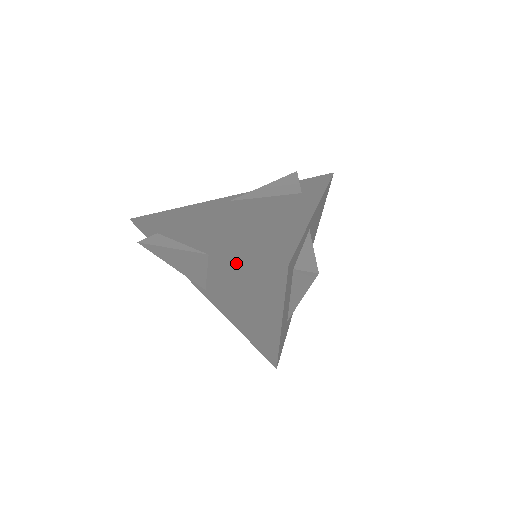
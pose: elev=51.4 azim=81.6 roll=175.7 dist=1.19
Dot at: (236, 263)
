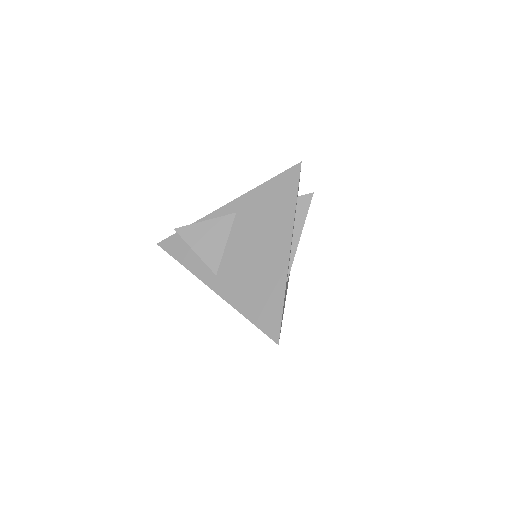
Dot at: (261, 198)
